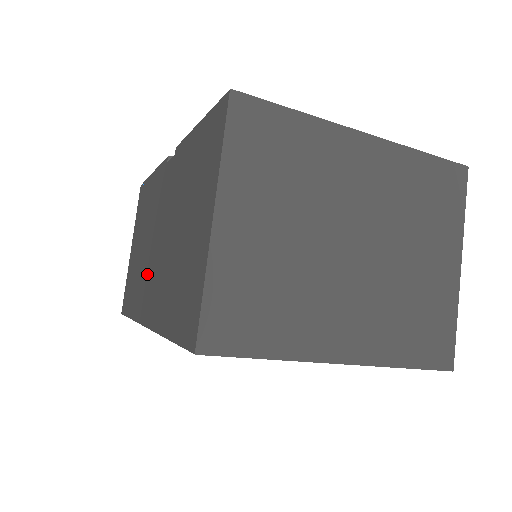
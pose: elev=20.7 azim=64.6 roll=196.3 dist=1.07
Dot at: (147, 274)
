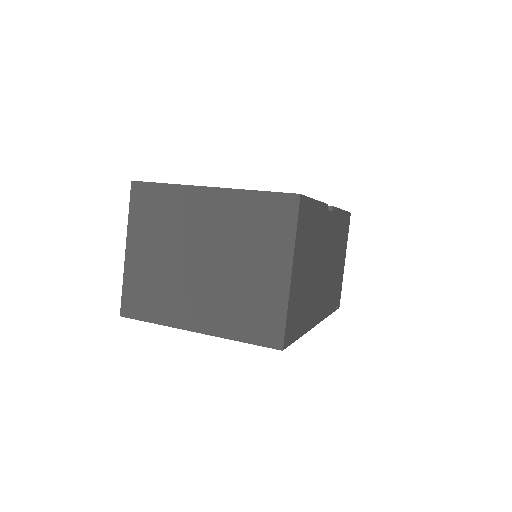
Dot at: occluded
